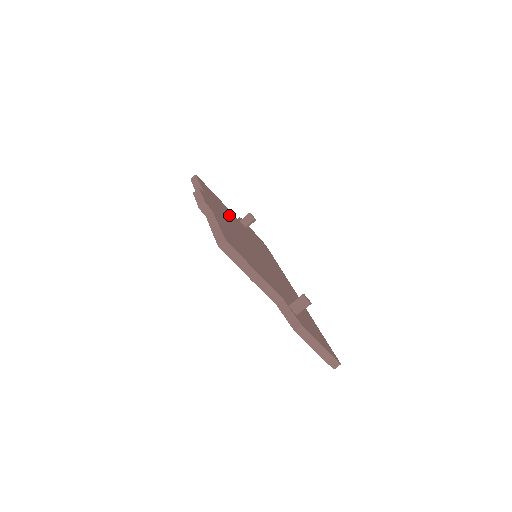
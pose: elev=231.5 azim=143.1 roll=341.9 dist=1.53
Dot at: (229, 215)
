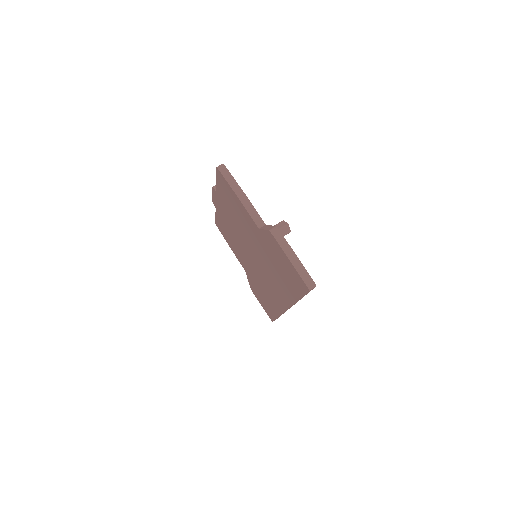
Dot at: occluded
